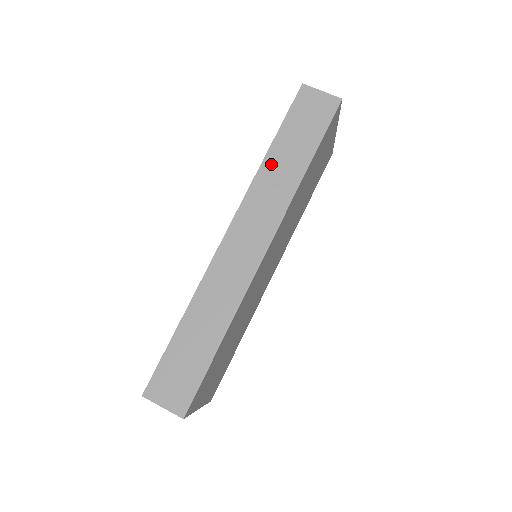
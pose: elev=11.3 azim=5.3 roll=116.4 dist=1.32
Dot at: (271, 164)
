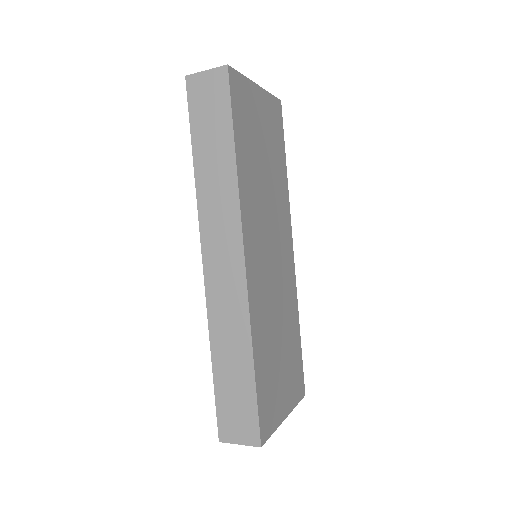
Dot at: (203, 175)
